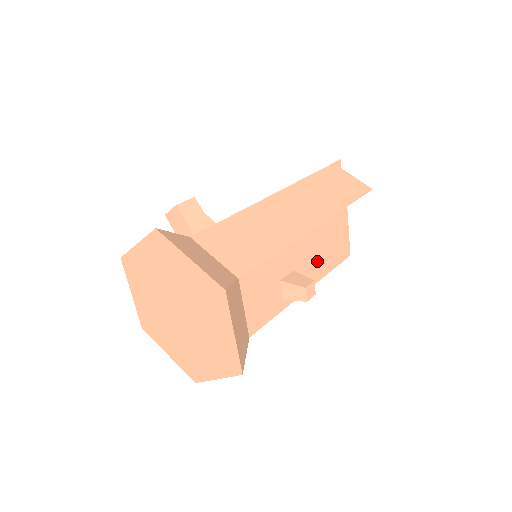
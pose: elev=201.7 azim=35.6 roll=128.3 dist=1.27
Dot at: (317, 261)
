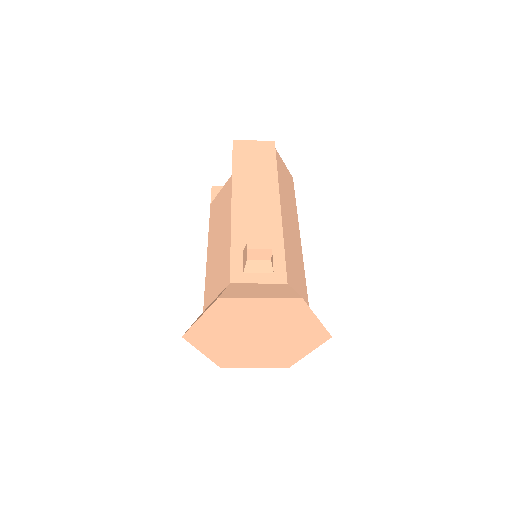
Dot at: occluded
